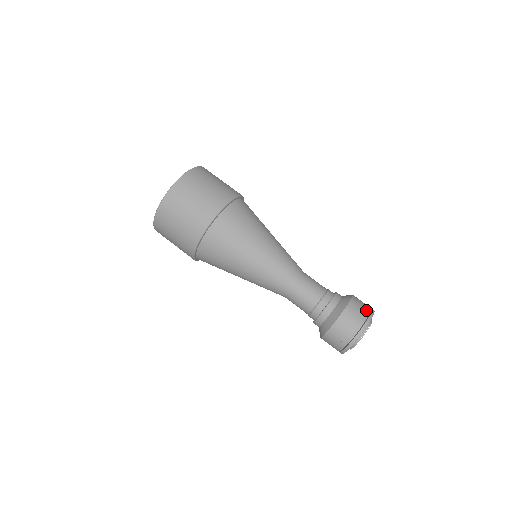
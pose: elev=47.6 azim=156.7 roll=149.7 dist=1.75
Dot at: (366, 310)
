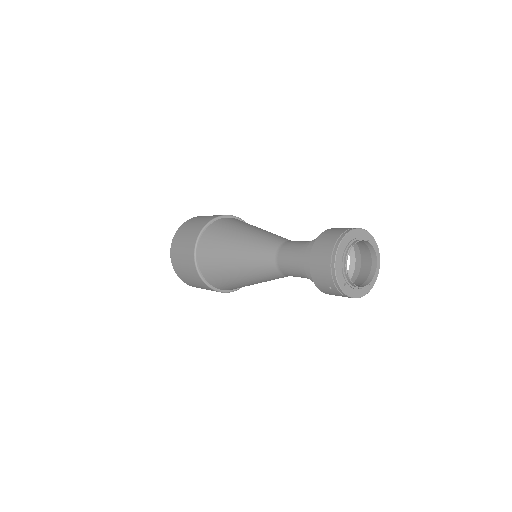
Dot at: (335, 237)
